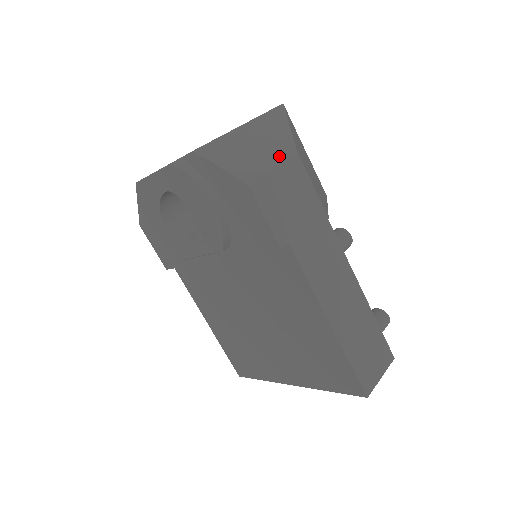
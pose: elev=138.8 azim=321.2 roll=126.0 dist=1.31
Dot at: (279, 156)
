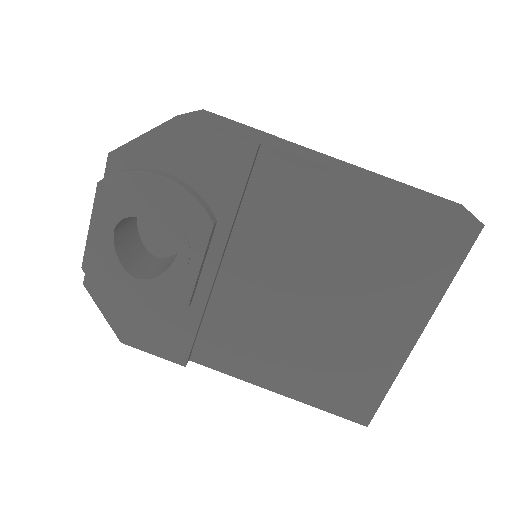
Dot at: occluded
